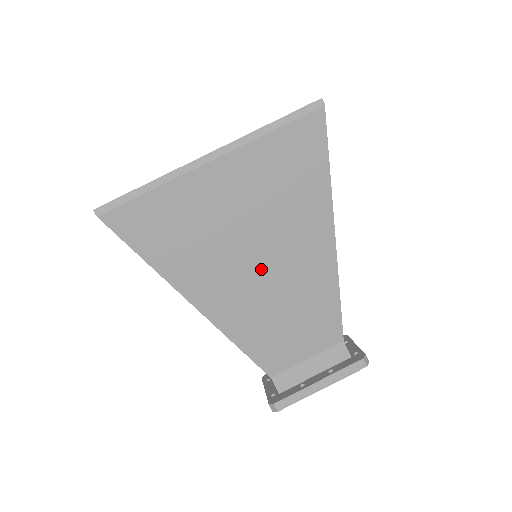
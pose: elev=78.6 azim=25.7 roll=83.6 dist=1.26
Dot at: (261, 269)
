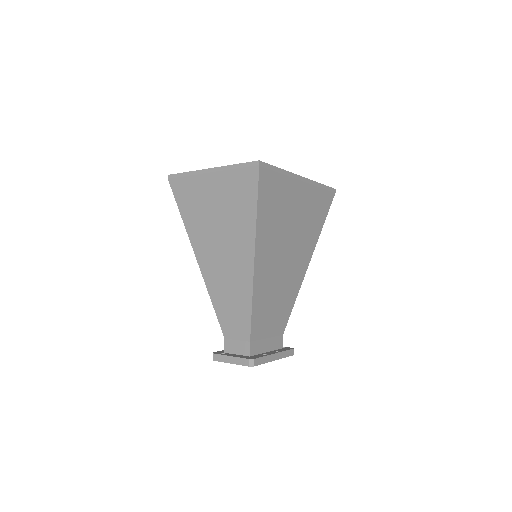
Dot at: (284, 259)
